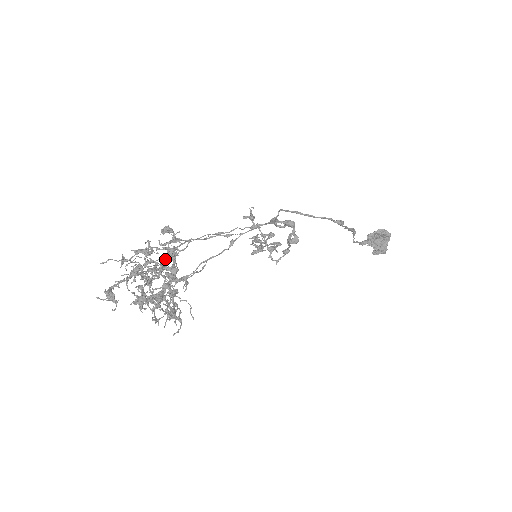
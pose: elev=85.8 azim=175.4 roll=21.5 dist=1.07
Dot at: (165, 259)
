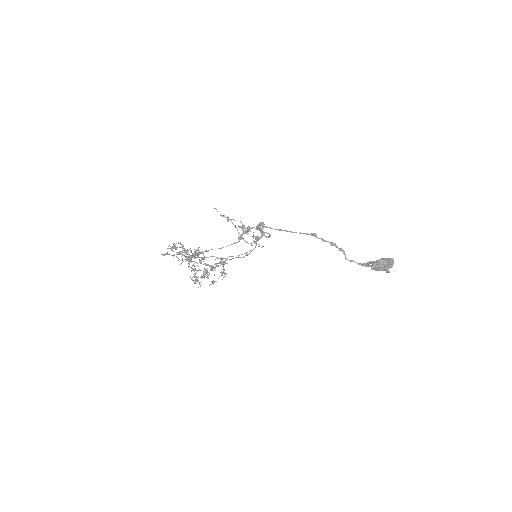
Dot at: (202, 252)
